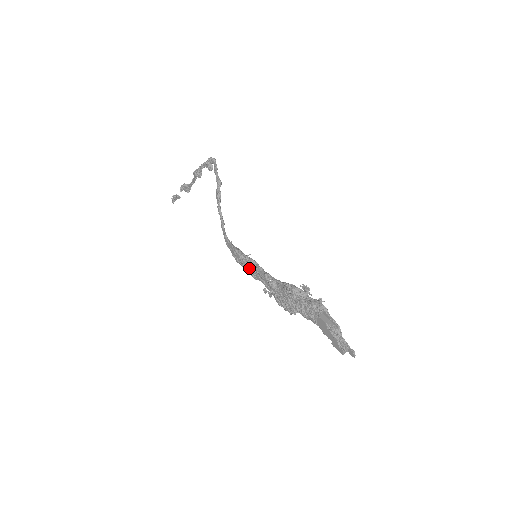
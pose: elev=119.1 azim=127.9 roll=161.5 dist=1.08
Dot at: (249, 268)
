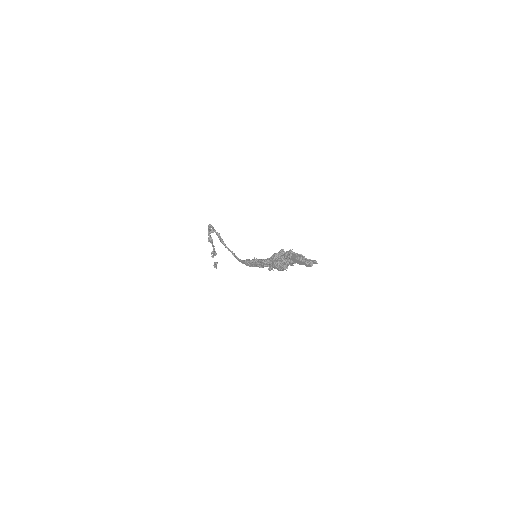
Dot at: (255, 264)
